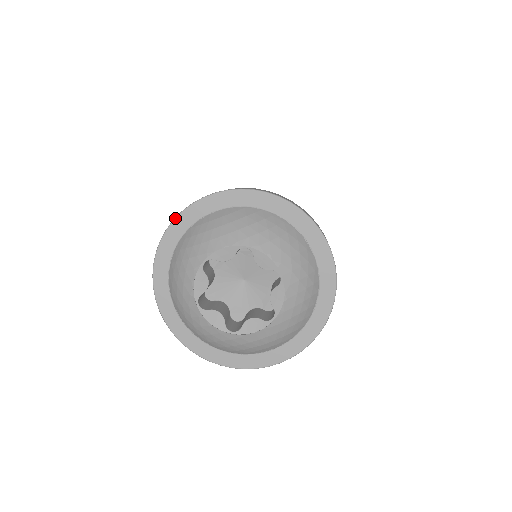
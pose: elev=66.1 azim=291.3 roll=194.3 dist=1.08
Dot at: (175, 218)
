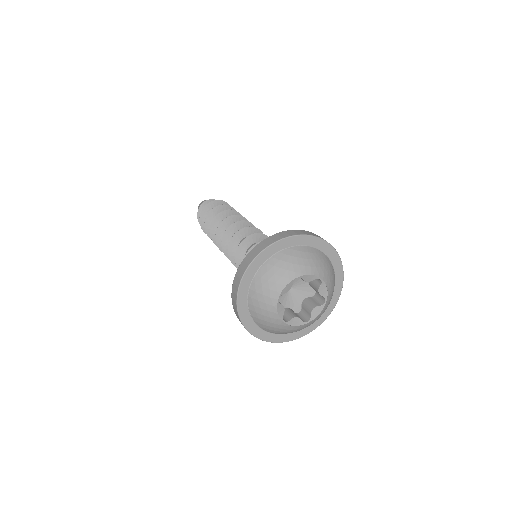
Dot at: (285, 238)
